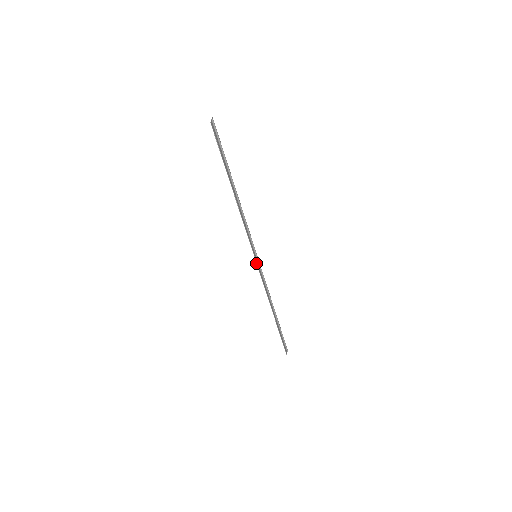
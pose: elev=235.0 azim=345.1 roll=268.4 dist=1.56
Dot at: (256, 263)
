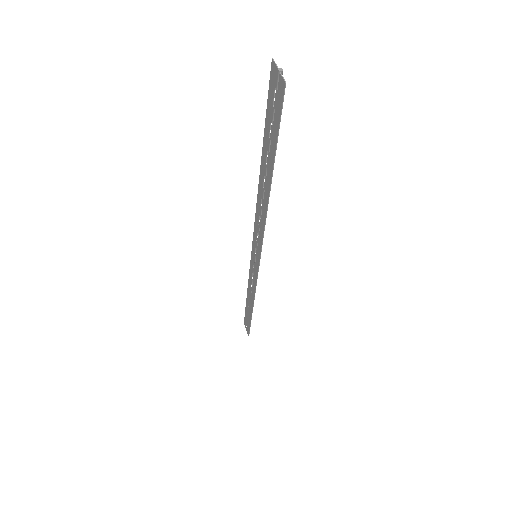
Dot at: (258, 268)
